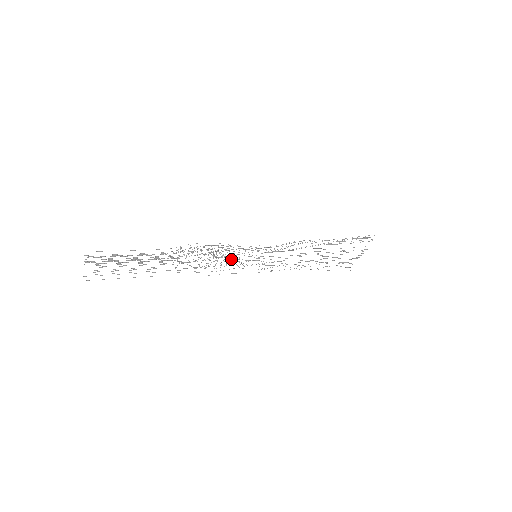
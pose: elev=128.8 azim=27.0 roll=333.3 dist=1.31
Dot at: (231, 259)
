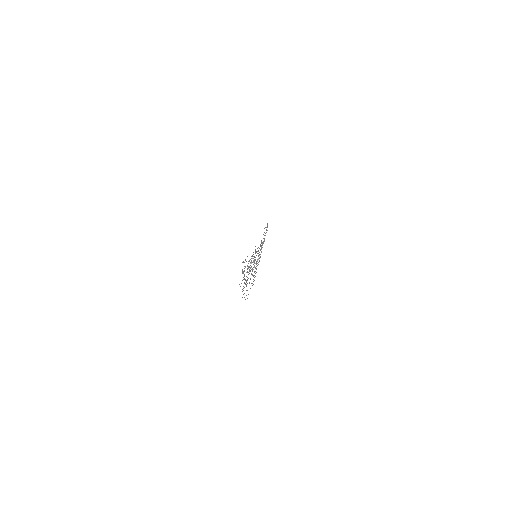
Dot at: occluded
